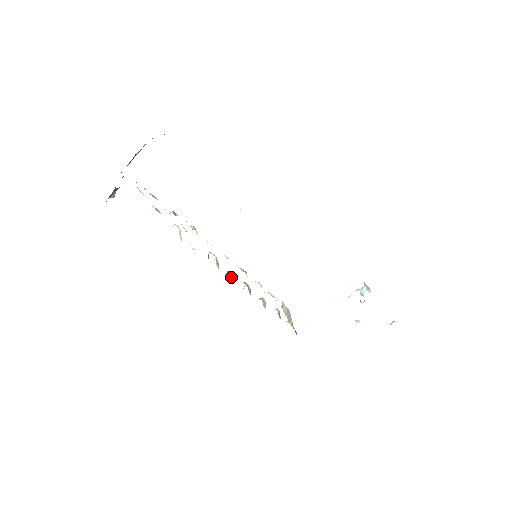
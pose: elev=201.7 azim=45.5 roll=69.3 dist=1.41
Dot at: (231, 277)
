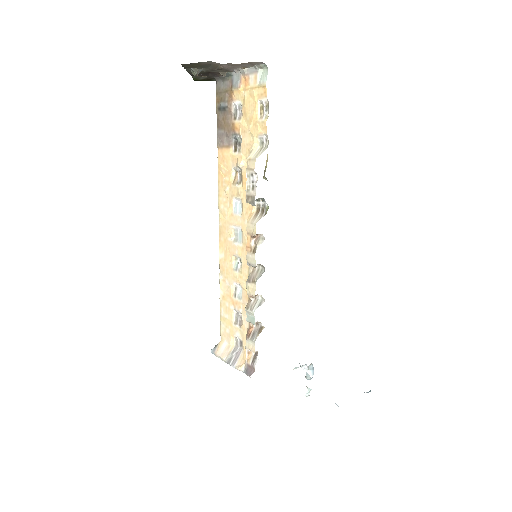
Dot at: (257, 242)
